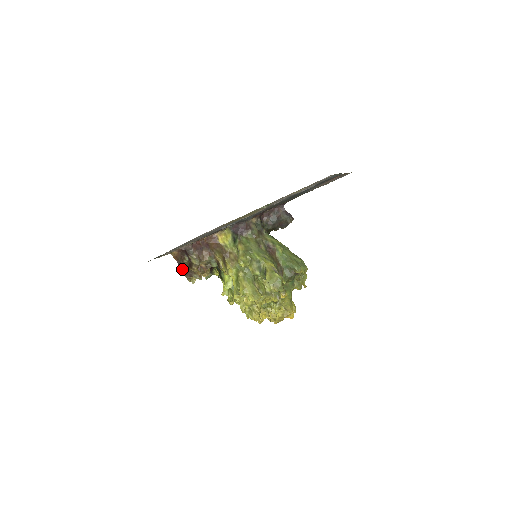
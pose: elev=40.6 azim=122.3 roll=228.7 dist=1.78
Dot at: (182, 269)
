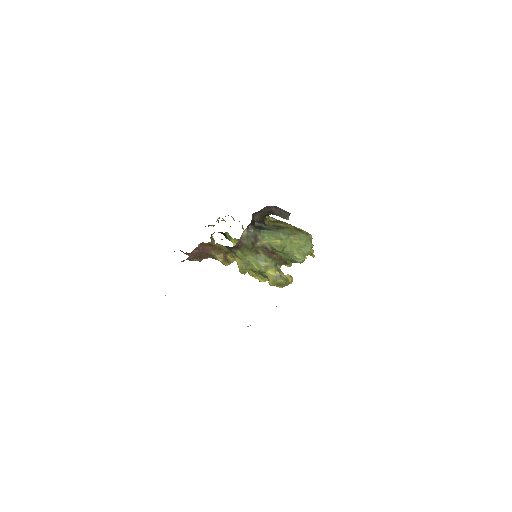
Dot at: occluded
